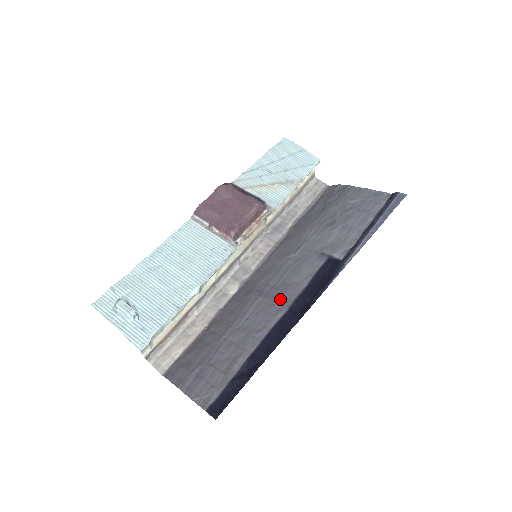
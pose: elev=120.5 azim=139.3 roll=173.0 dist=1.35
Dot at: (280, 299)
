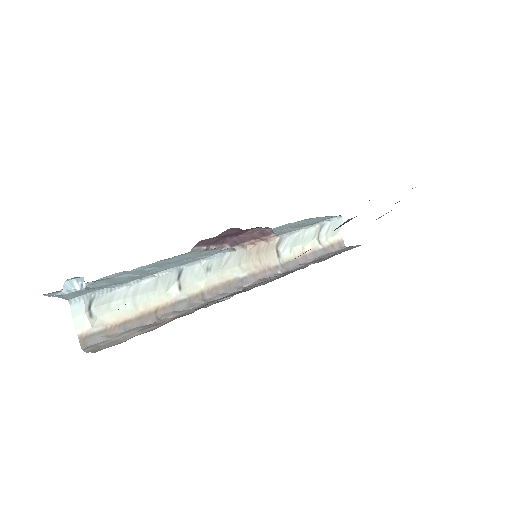
Dot at: occluded
